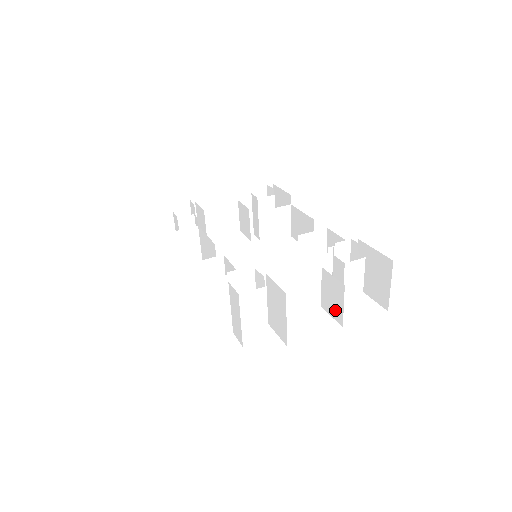
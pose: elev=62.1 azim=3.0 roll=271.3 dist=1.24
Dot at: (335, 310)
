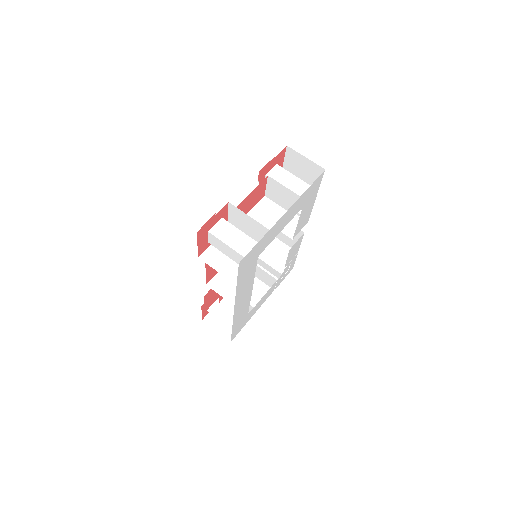
Dot at: (290, 198)
